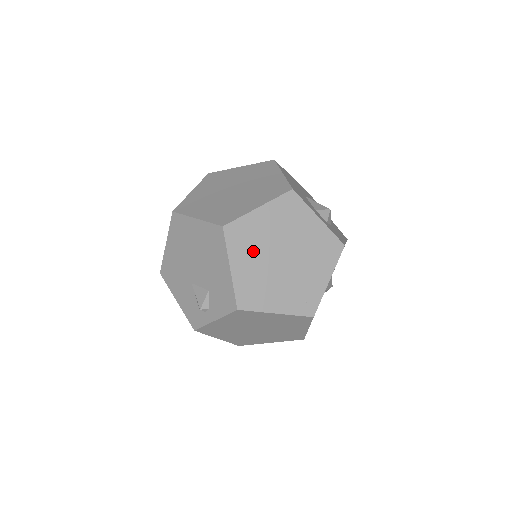
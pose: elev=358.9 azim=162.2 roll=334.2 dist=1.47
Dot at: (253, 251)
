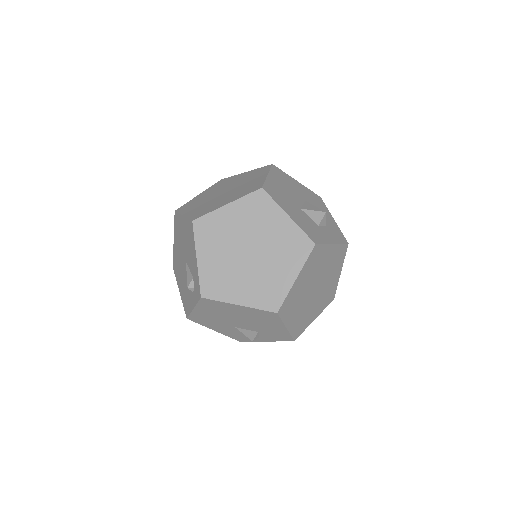
Dot at: (297, 305)
